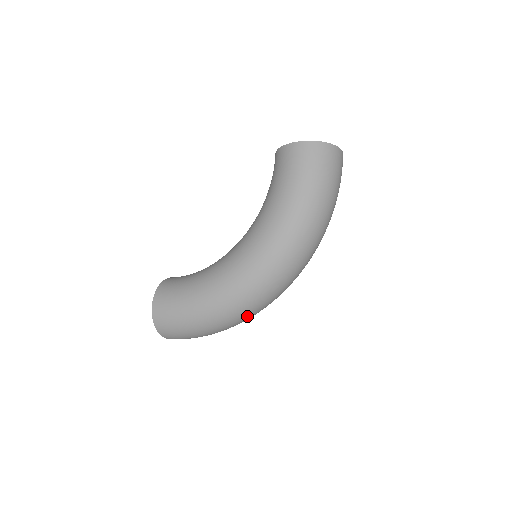
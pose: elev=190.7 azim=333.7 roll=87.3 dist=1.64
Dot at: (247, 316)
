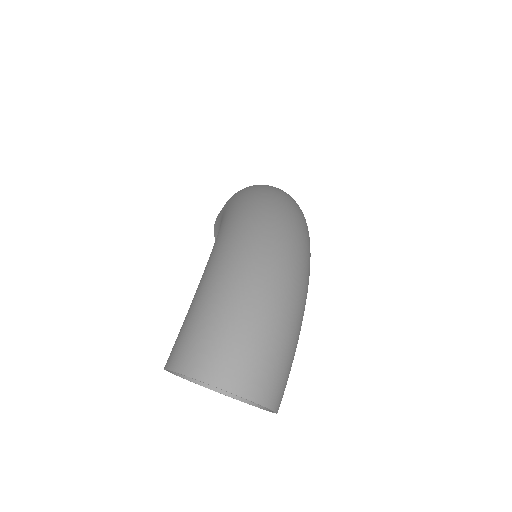
Dot at: (274, 236)
